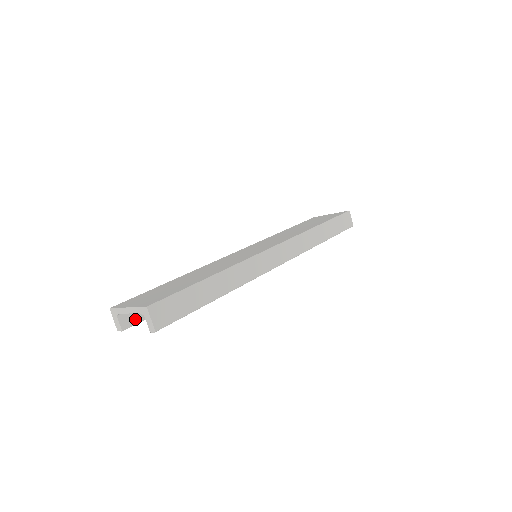
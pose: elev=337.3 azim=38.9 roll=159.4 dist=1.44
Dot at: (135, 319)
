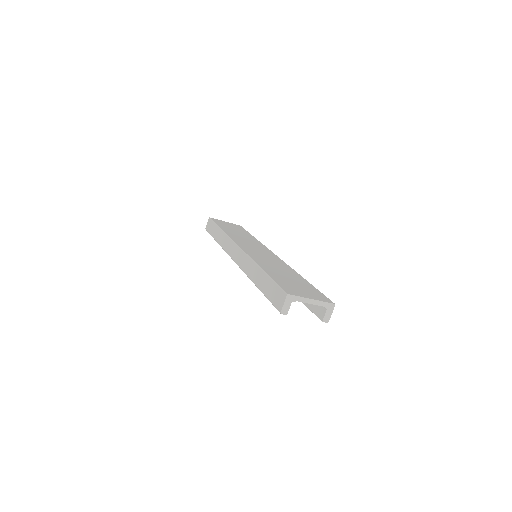
Dot at: occluded
